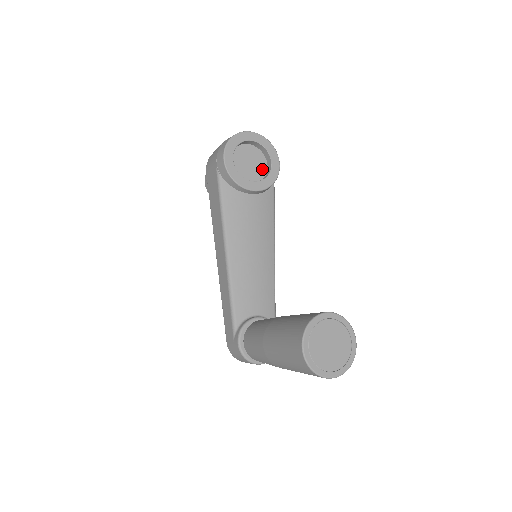
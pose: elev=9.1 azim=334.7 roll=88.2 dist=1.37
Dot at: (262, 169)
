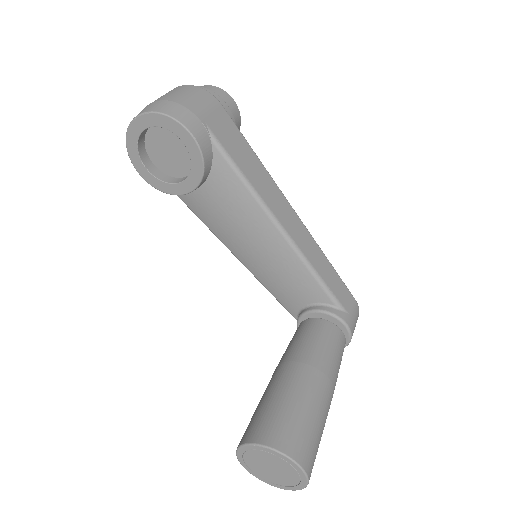
Dot at: occluded
